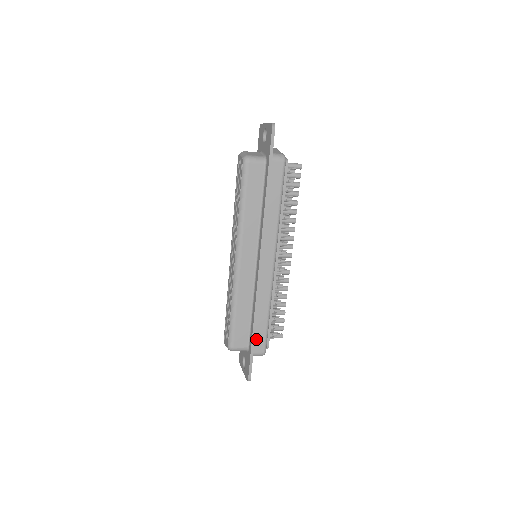
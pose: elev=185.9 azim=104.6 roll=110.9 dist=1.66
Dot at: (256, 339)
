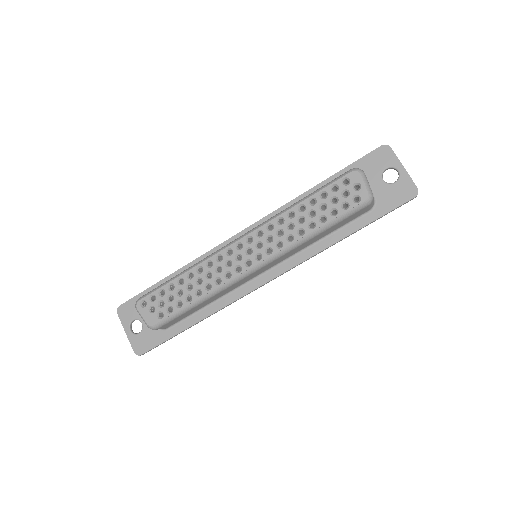
Dot at: occluded
